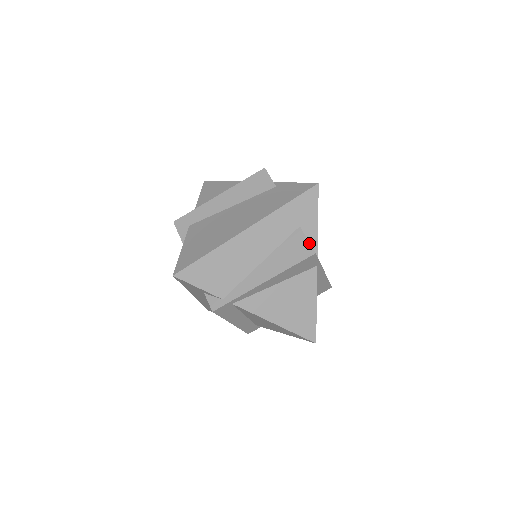
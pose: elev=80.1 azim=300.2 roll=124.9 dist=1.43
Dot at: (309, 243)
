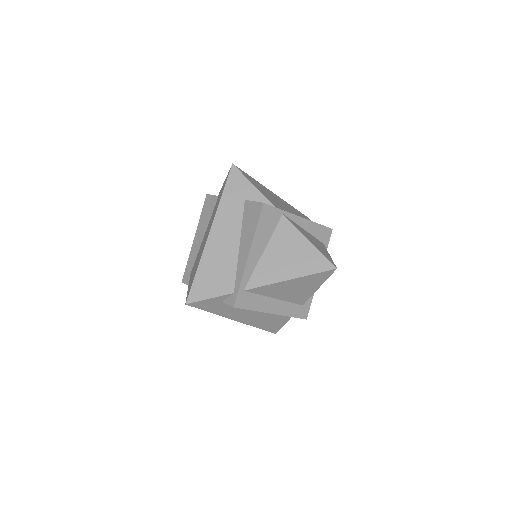
Dot at: (256, 202)
